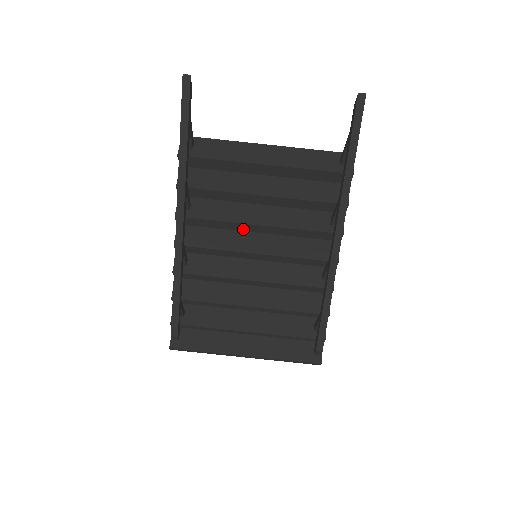
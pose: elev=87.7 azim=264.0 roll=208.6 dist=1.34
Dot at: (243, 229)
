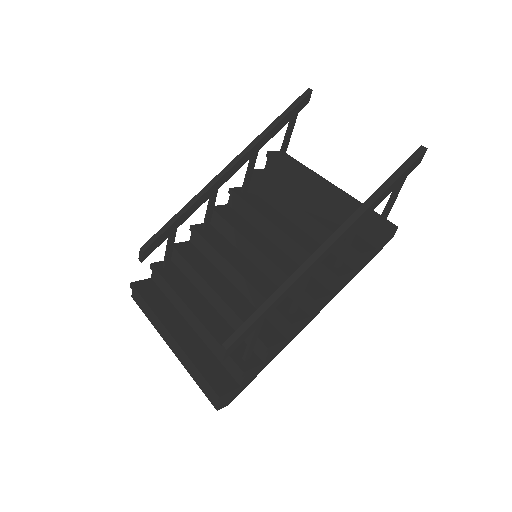
Dot at: (266, 233)
